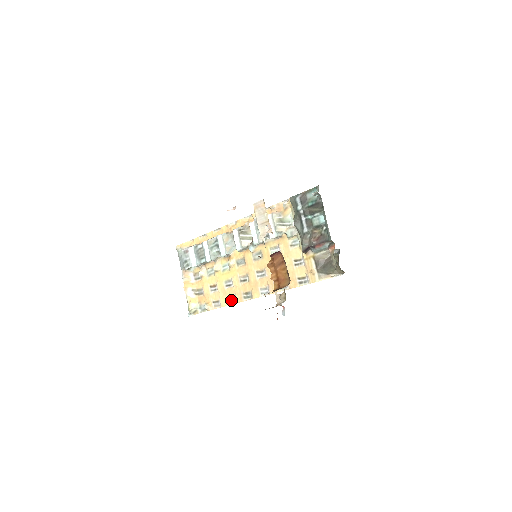
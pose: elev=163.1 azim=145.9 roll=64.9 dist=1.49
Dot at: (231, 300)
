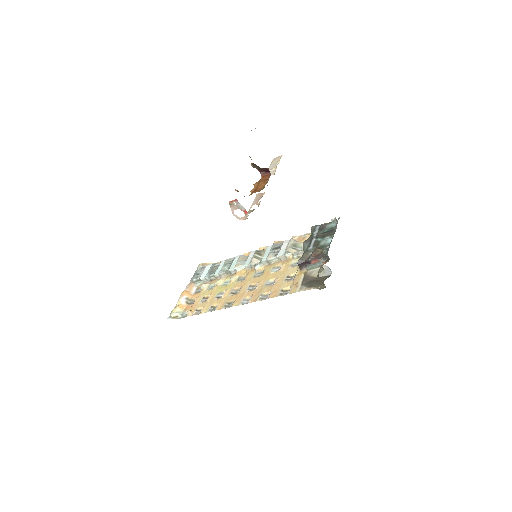
Dot at: (212, 309)
